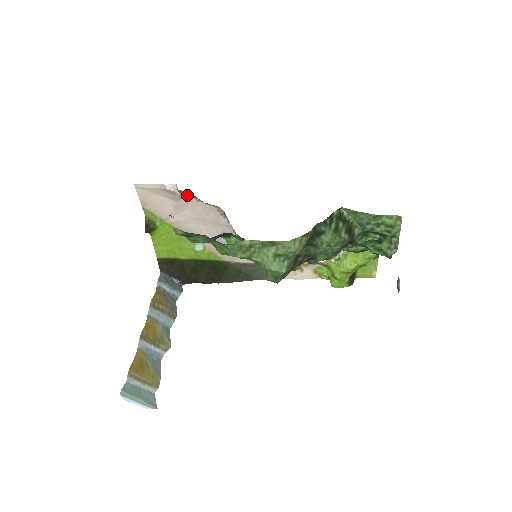
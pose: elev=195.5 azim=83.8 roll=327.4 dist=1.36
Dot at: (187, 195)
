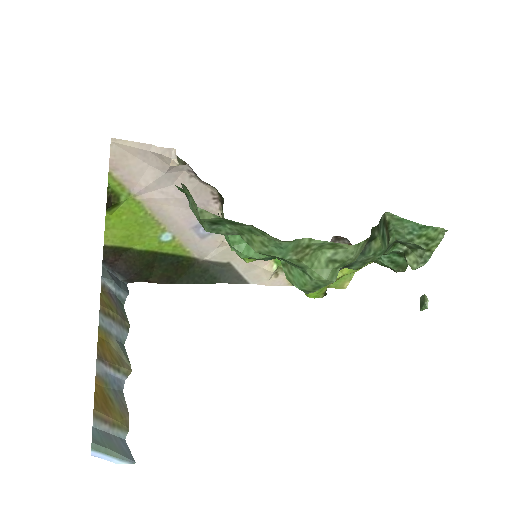
Dot at: (181, 166)
